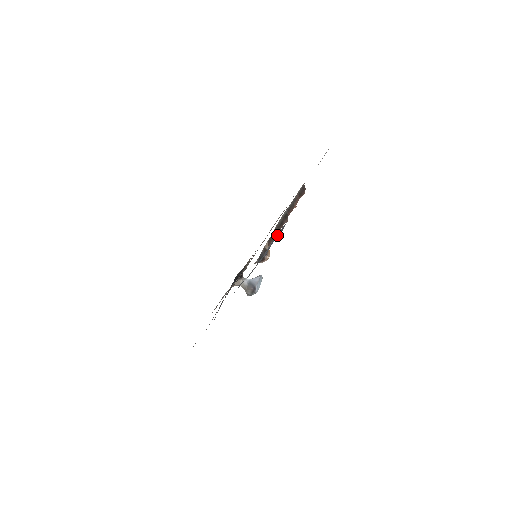
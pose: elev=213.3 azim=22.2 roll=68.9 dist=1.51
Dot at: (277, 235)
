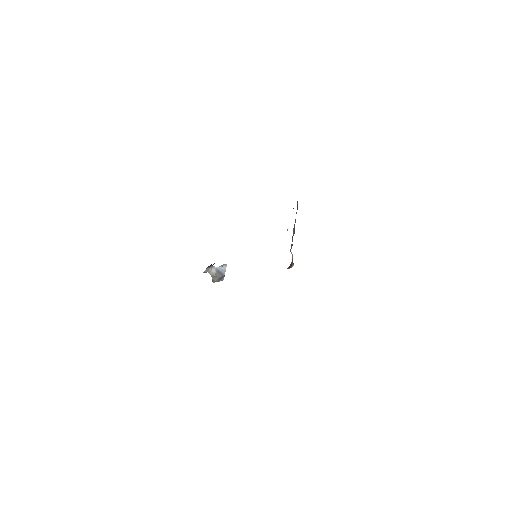
Dot at: occluded
